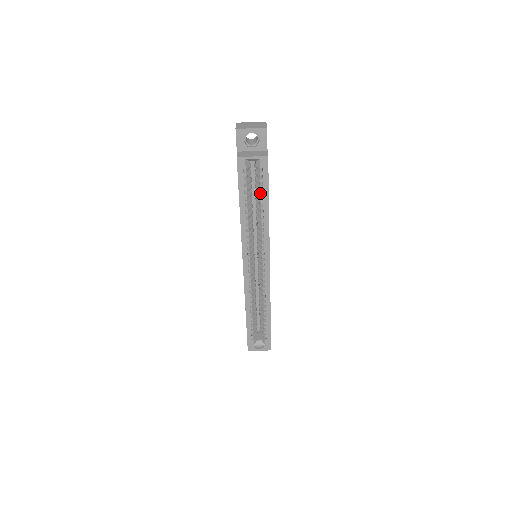
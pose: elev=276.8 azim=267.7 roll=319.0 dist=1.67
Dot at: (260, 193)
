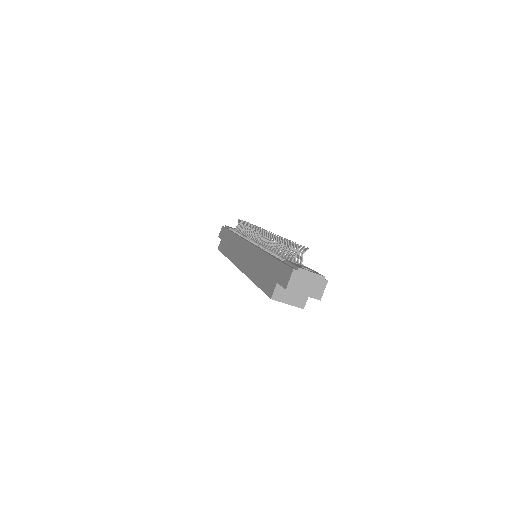
Dot at: occluded
